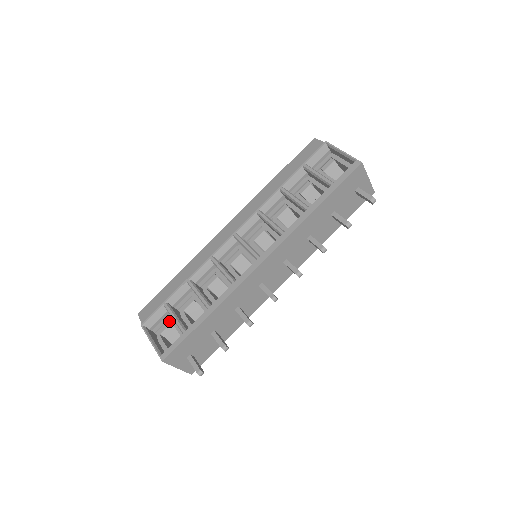
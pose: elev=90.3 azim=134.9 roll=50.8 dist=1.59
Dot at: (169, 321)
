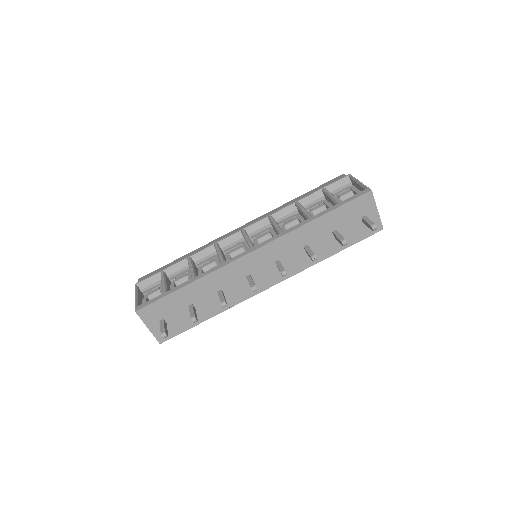
Dot at: (159, 287)
